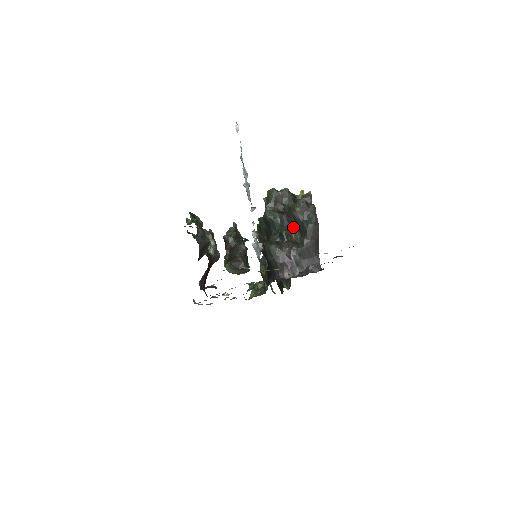
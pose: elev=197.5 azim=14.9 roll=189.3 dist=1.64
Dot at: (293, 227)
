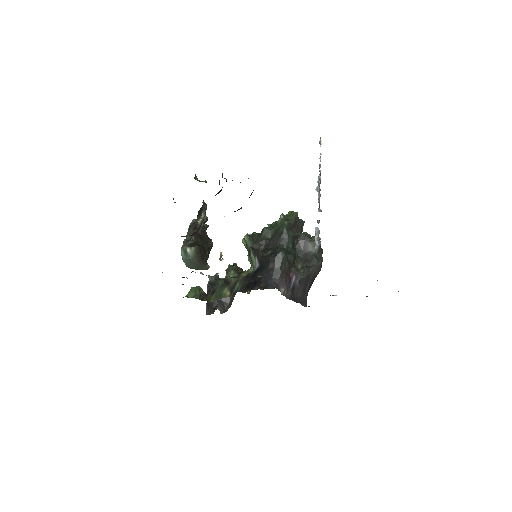
Dot at: (298, 255)
